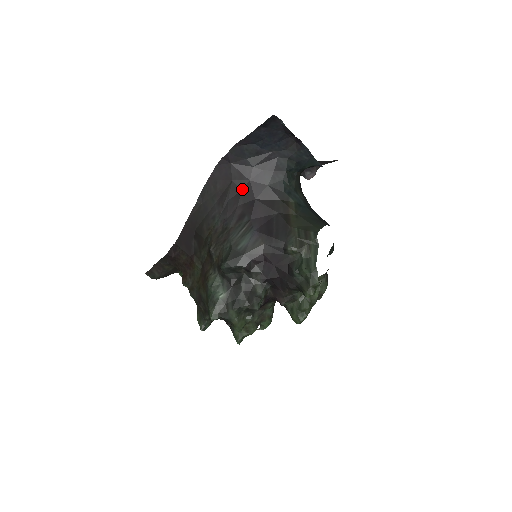
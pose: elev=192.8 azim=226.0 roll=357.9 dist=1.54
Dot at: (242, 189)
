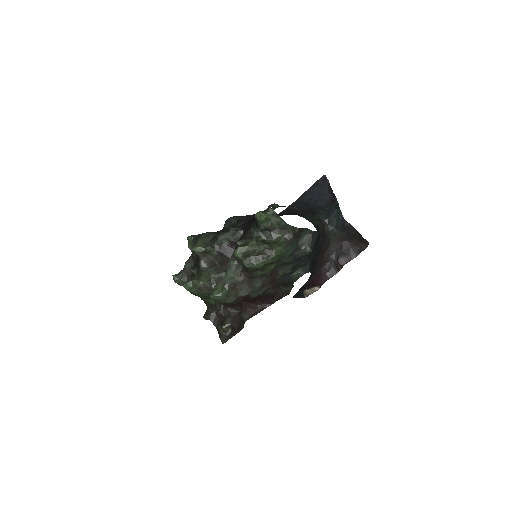
Dot at: occluded
